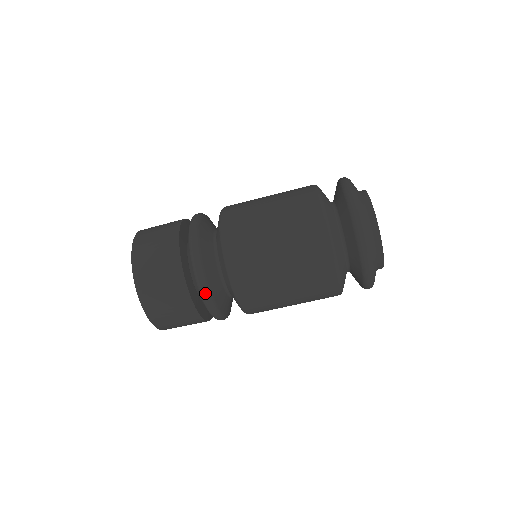
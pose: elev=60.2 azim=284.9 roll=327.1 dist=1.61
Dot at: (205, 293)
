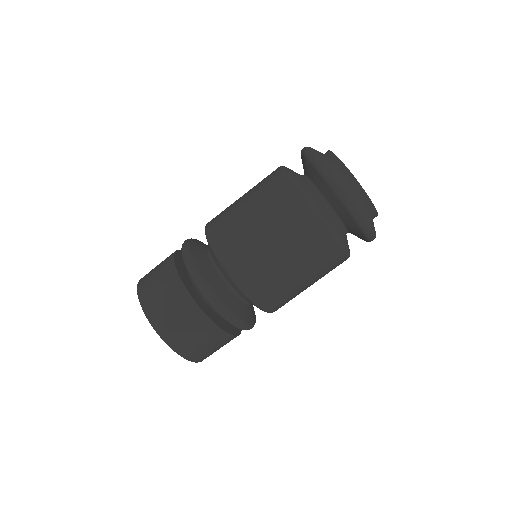
Dot at: (215, 303)
